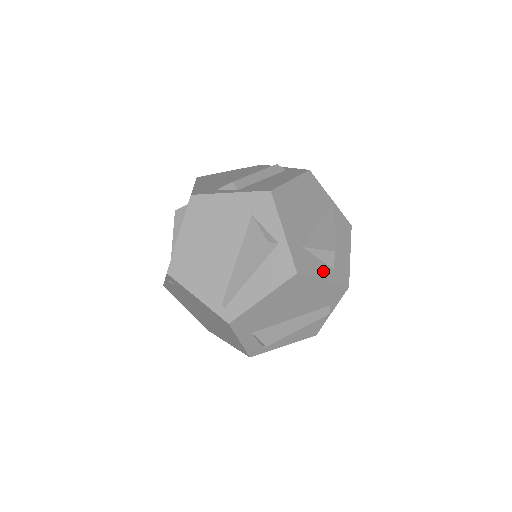
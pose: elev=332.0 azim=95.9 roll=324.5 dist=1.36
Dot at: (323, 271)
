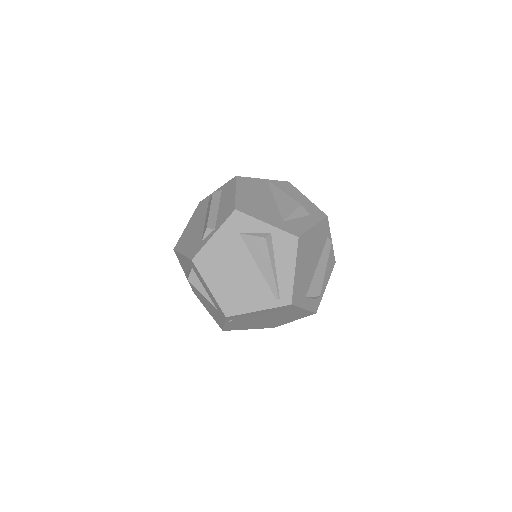
Dot at: (307, 222)
